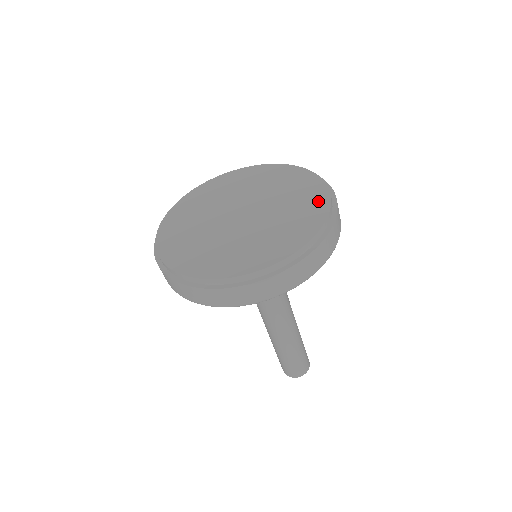
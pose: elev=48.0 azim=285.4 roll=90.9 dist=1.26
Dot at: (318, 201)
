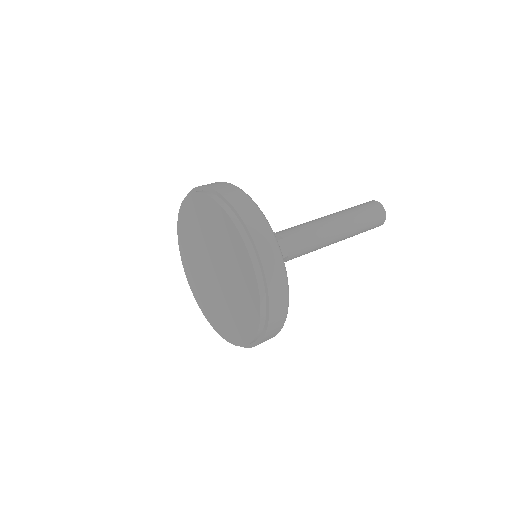
Dot at: (235, 239)
